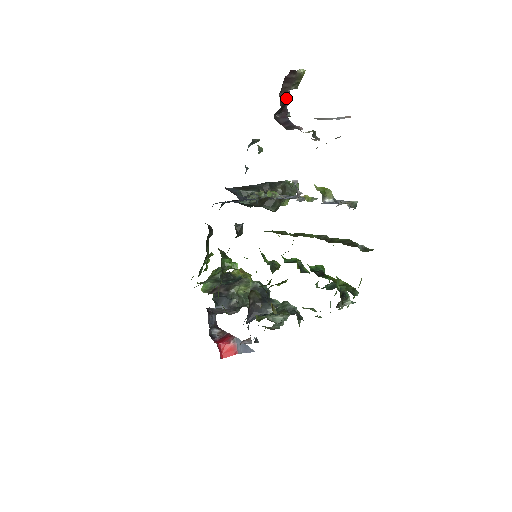
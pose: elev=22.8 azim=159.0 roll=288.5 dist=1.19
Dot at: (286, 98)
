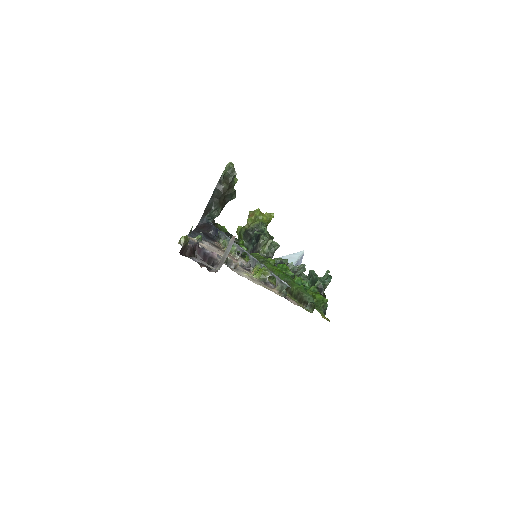
Dot at: (190, 249)
